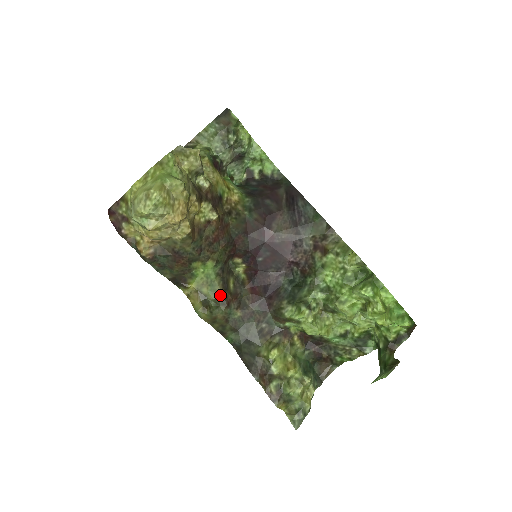
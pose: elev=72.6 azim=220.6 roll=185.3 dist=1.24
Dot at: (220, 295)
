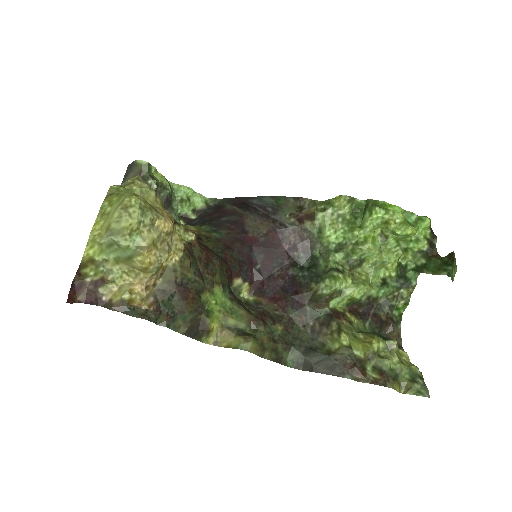
Dot at: (249, 317)
